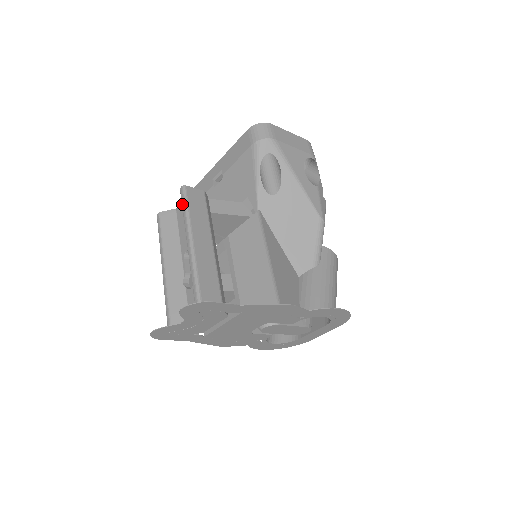
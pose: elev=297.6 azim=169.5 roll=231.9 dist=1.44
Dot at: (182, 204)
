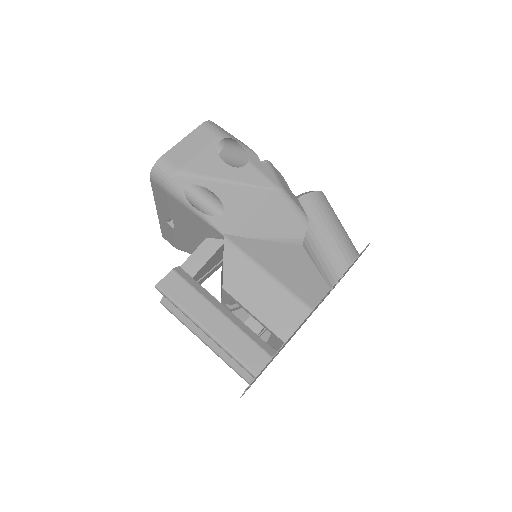
Dot at: occluded
